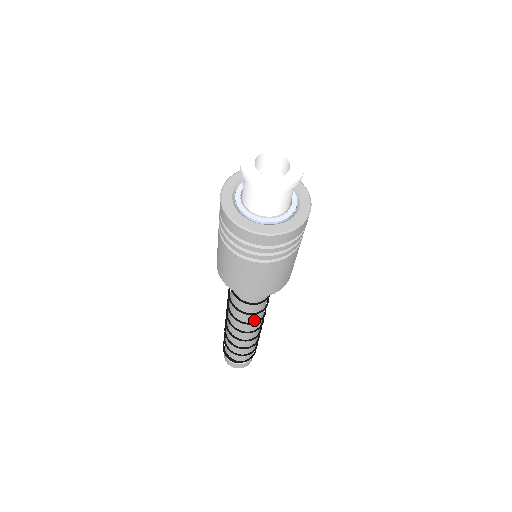
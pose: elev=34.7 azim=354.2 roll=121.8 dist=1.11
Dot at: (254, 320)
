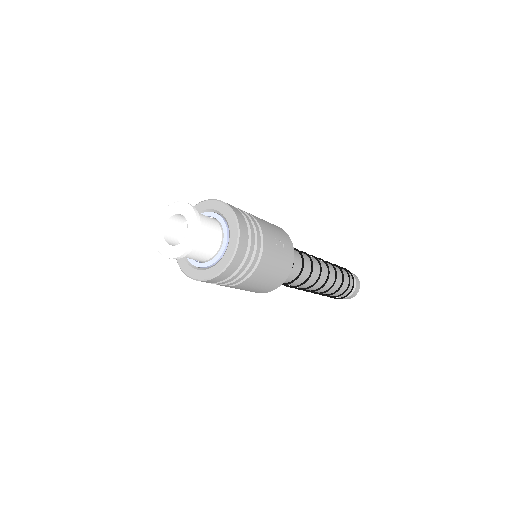
Dot at: occluded
